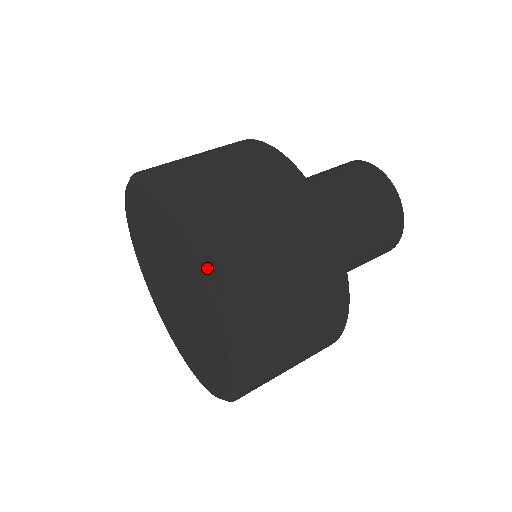
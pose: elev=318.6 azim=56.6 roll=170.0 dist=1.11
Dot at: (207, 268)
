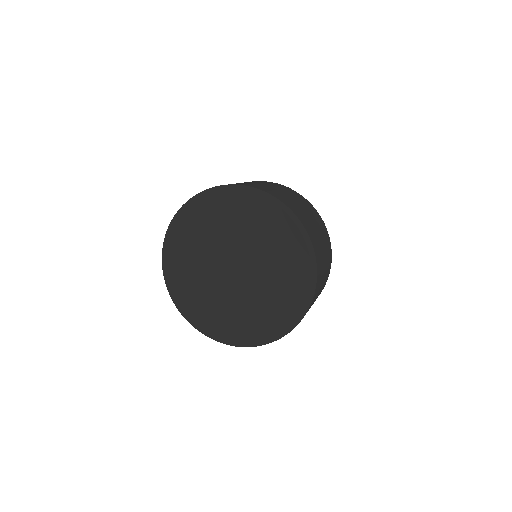
Dot at: (309, 240)
